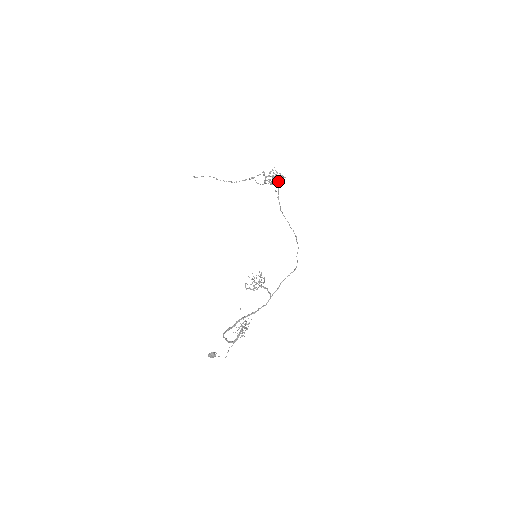
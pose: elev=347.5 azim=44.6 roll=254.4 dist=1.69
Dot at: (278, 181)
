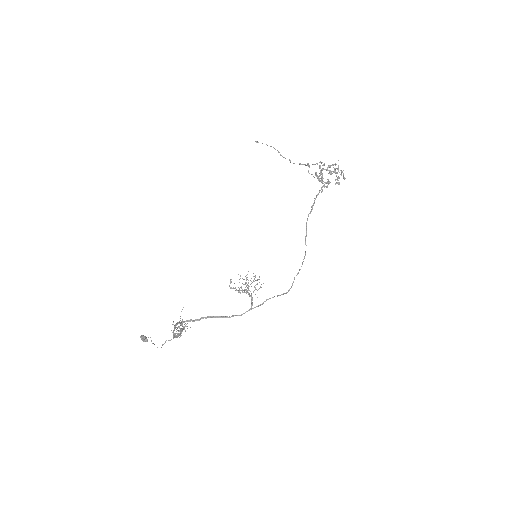
Dot at: (327, 179)
